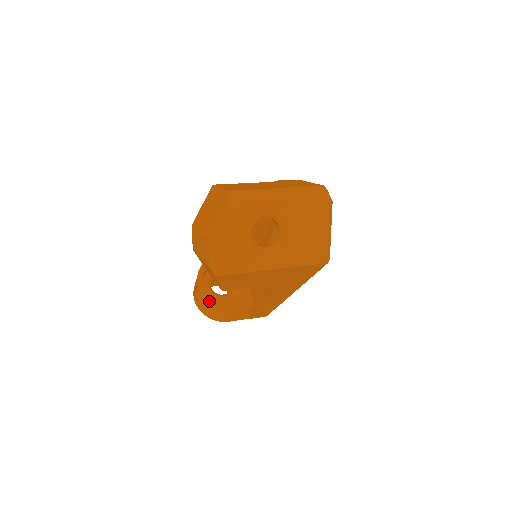
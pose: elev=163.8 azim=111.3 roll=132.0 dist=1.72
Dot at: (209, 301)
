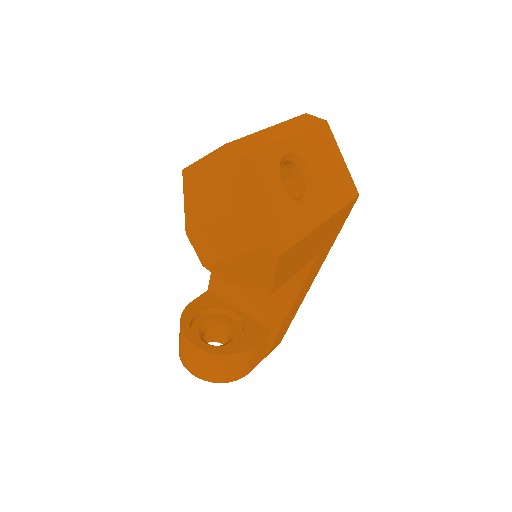
Dot at: (222, 355)
